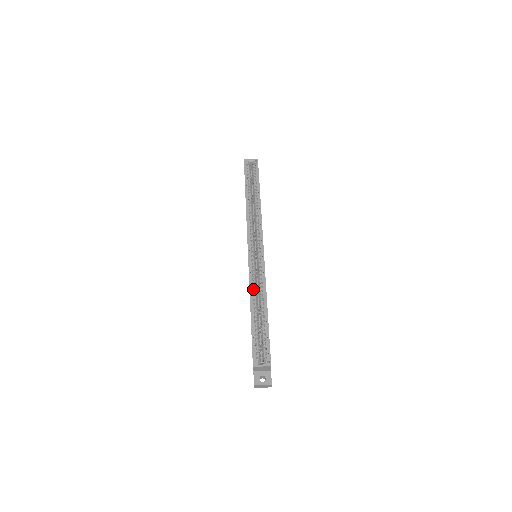
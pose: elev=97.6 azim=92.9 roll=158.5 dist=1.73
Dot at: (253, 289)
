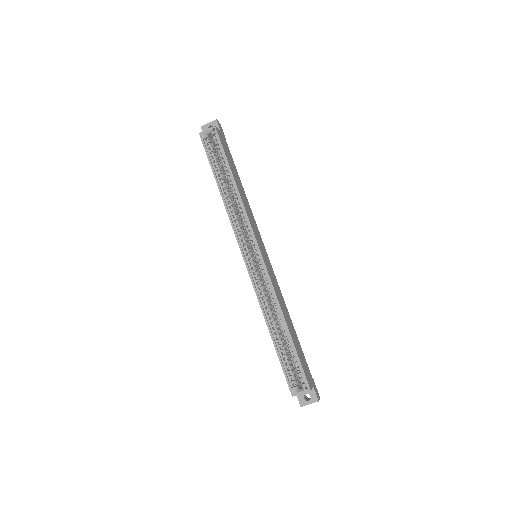
Dot at: (264, 305)
